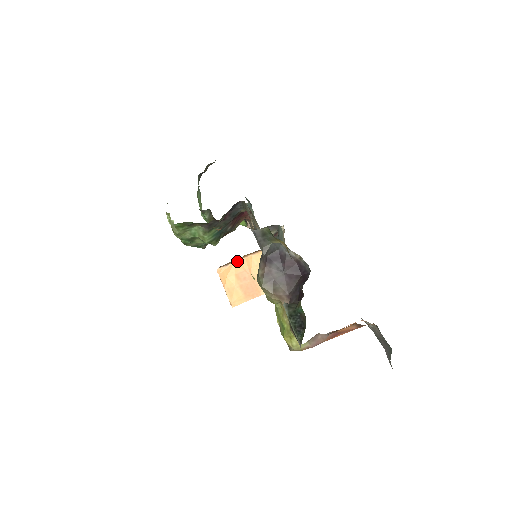
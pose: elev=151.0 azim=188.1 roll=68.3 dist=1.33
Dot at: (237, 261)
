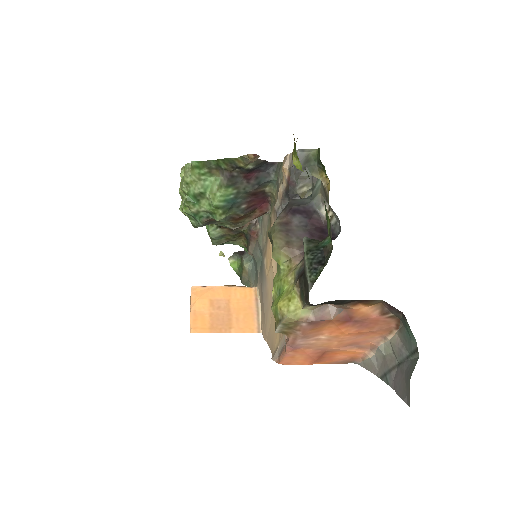
Dot at: (218, 286)
